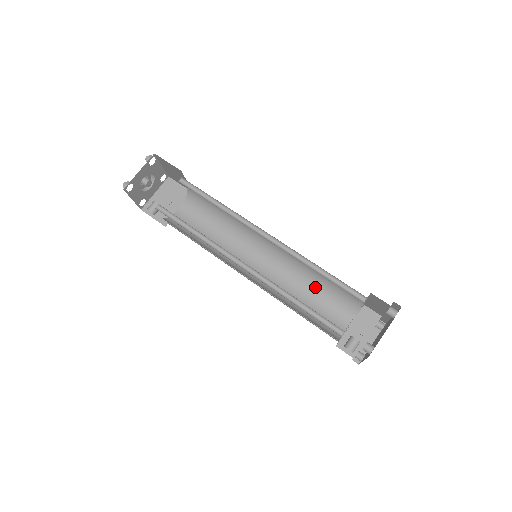
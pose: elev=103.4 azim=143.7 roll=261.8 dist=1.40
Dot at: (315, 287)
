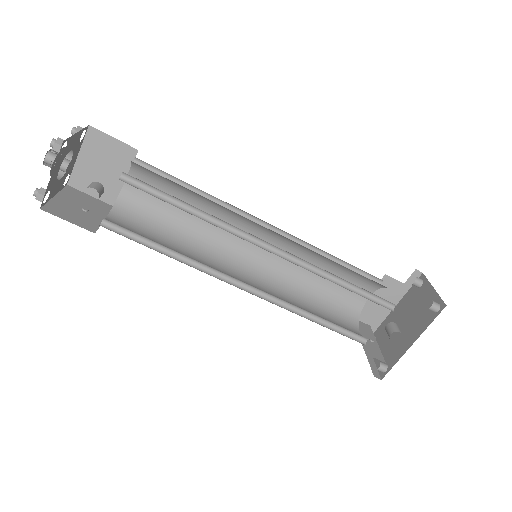
Dot at: (311, 300)
